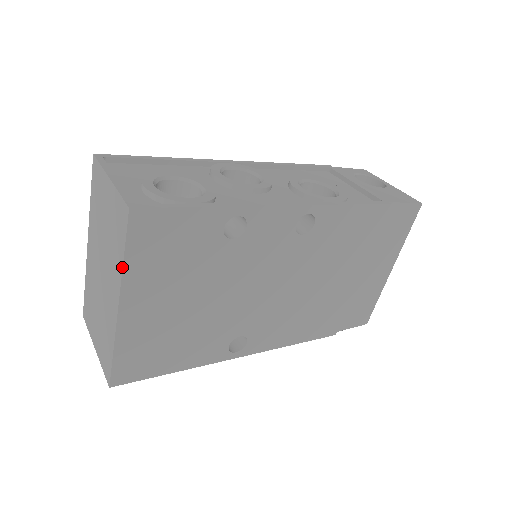
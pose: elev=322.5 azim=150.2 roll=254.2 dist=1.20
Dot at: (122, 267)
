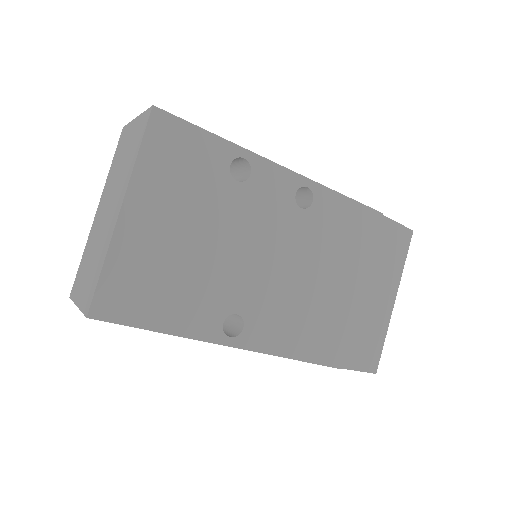
Dot at: (134, 163)
